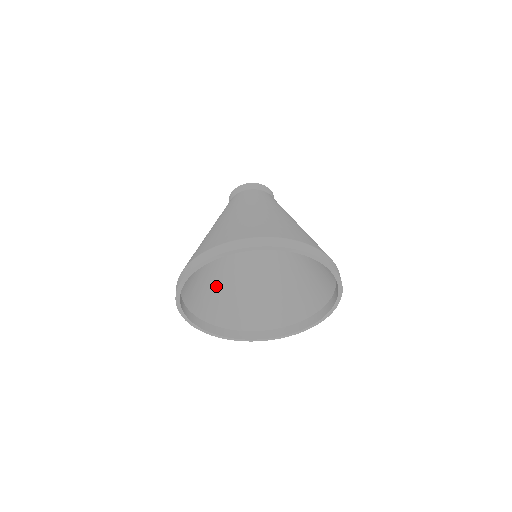
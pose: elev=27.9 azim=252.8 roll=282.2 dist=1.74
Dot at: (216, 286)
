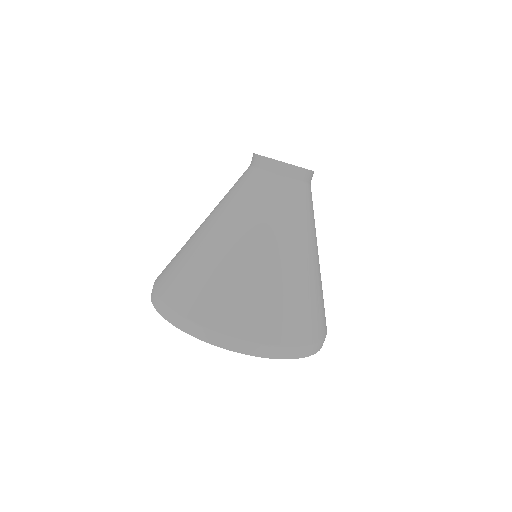
Dot at: occluded
